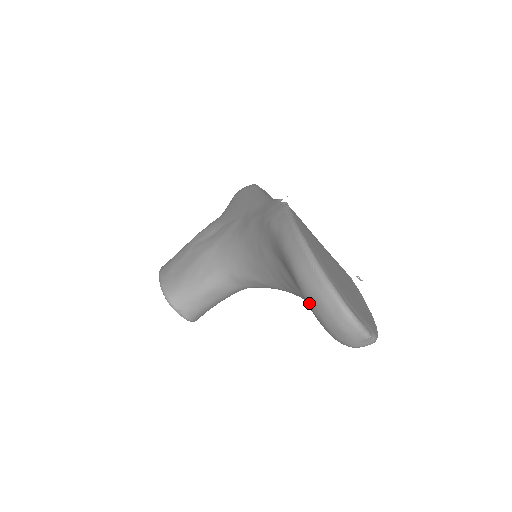
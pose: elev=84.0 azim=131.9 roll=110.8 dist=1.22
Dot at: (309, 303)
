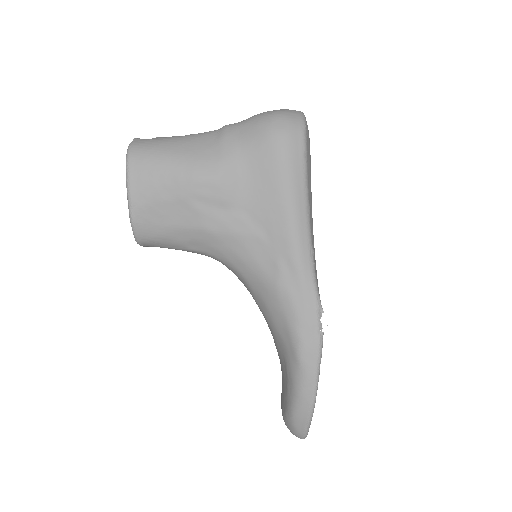
Dot at: (286, 421)
